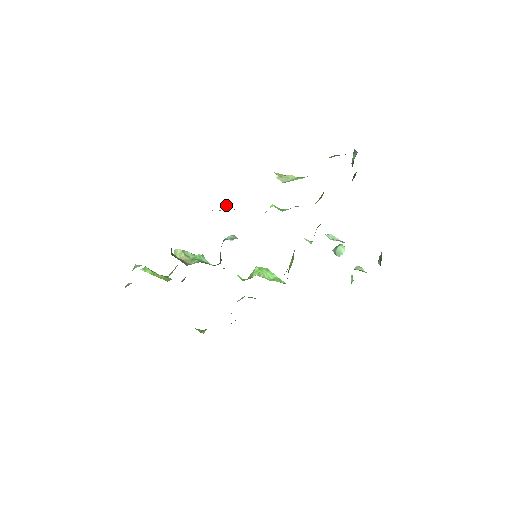
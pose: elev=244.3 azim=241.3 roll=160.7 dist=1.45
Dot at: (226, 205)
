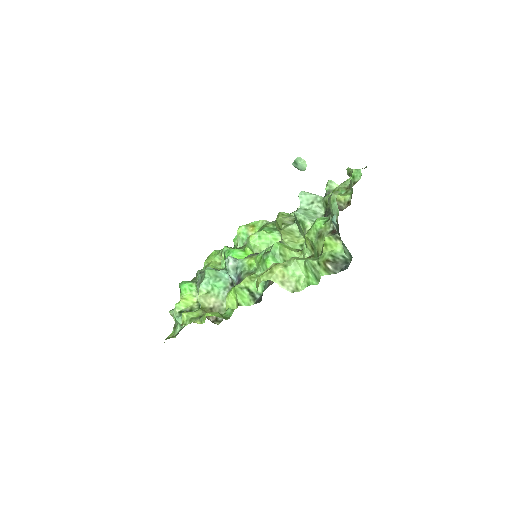
Dot at: (243, 305)
